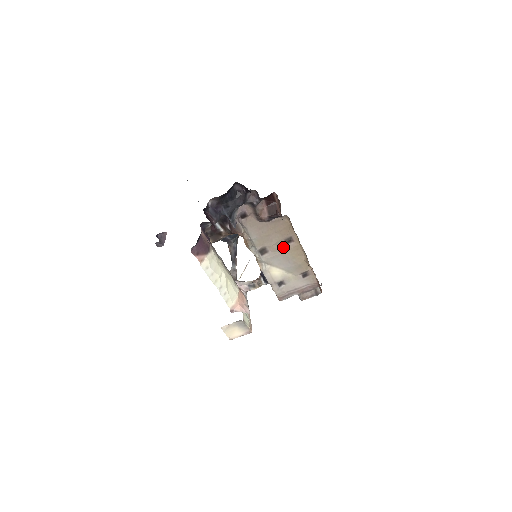
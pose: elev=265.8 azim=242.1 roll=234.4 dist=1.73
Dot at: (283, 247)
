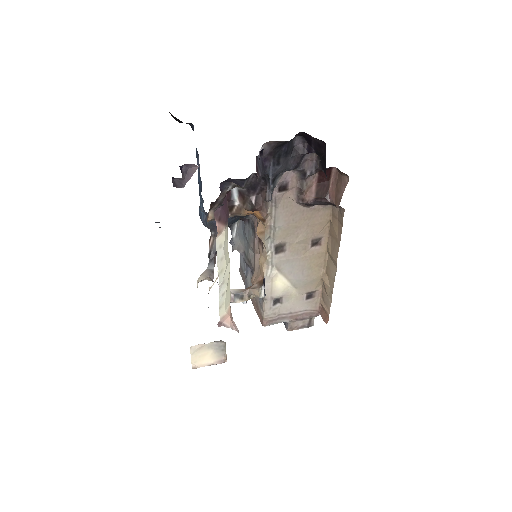
Dot at: (305, 249)
